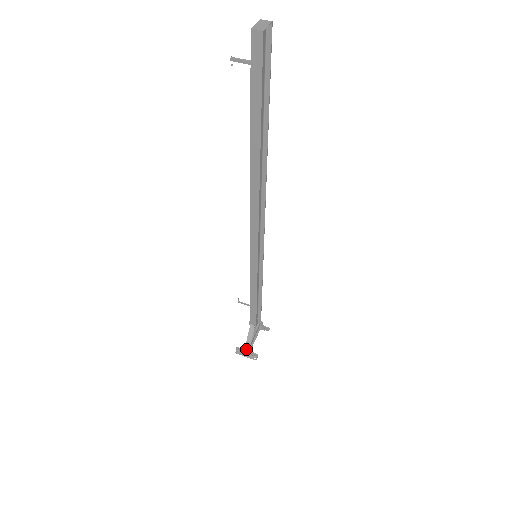
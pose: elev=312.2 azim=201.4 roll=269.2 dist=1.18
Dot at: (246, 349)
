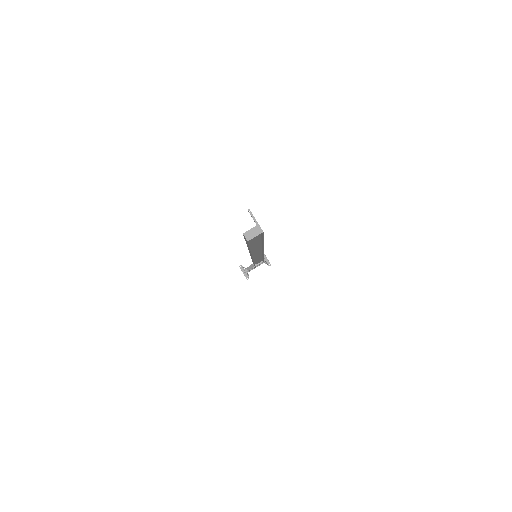
Dot at: (244, 272)
